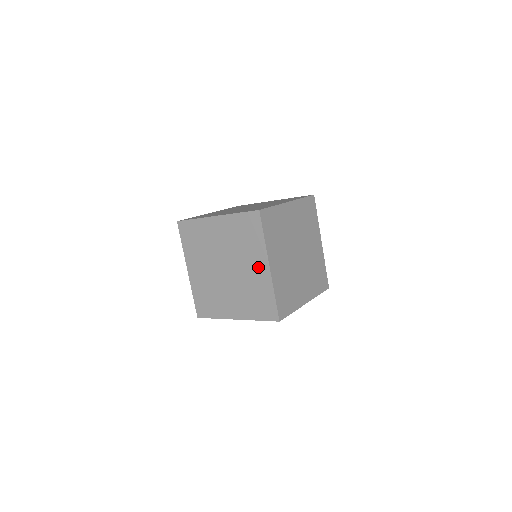
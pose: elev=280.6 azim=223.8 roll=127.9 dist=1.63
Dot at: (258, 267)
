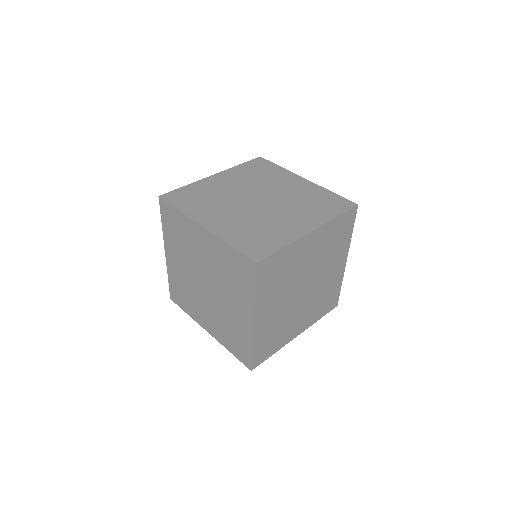
Dot at: (241, 312)
